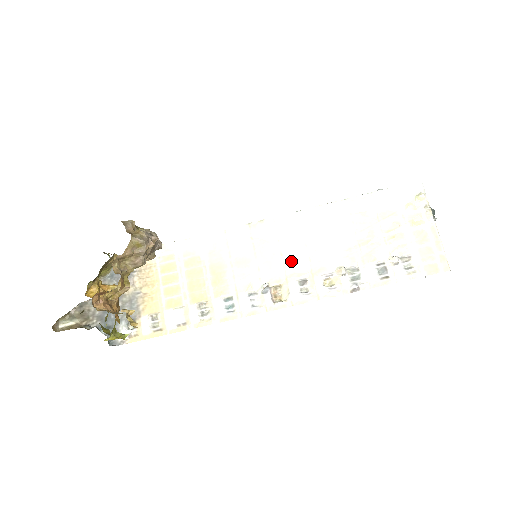
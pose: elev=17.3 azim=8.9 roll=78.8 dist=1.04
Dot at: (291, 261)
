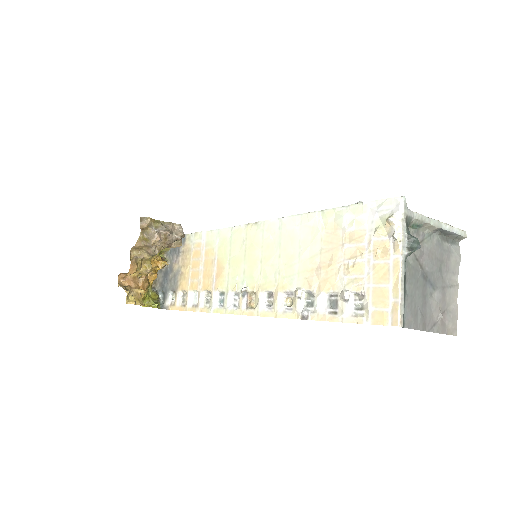
Dot at: (266, 270)
